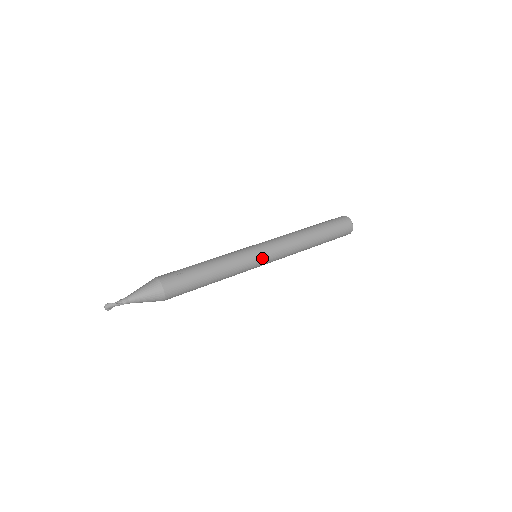
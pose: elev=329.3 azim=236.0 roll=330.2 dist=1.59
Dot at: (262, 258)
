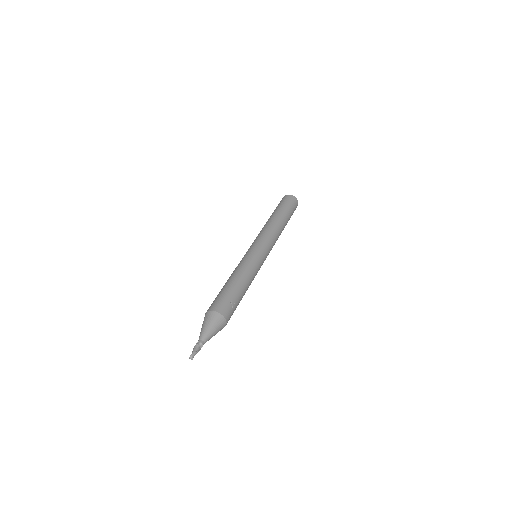
Dot at: (265, 259)
